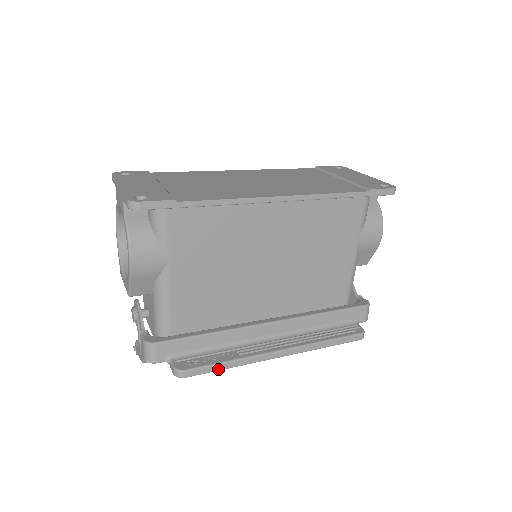
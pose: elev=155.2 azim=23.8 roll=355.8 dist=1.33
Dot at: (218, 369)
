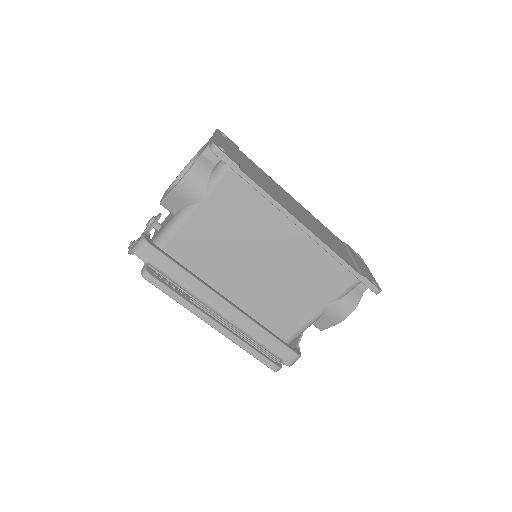
Dot at: (170, 295)
